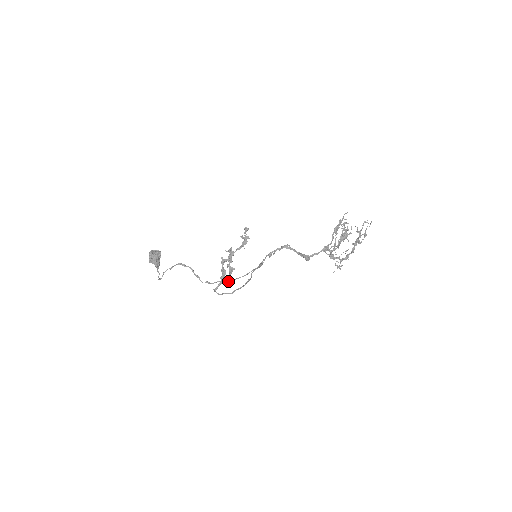
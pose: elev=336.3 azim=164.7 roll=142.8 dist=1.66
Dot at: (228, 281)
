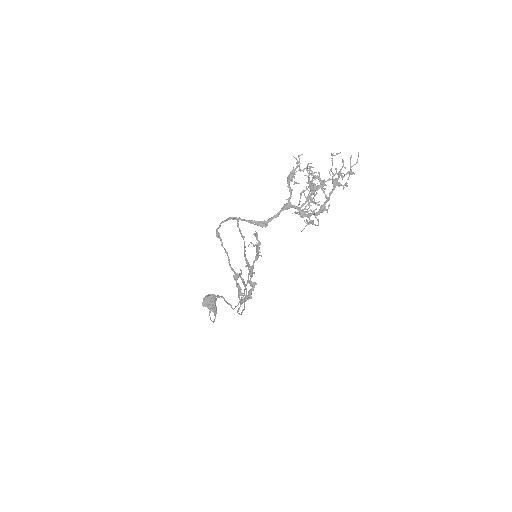
Dot at: (243, 296)
